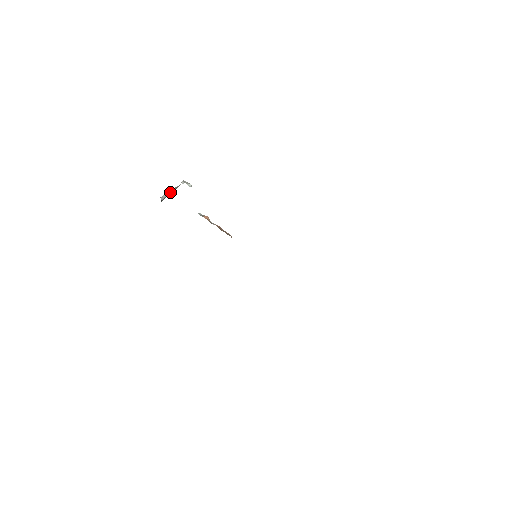
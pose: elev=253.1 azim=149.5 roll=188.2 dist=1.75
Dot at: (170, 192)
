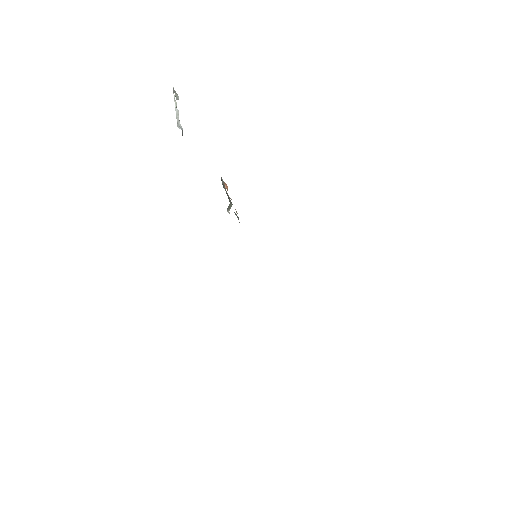
Dot at: (178, 114)
